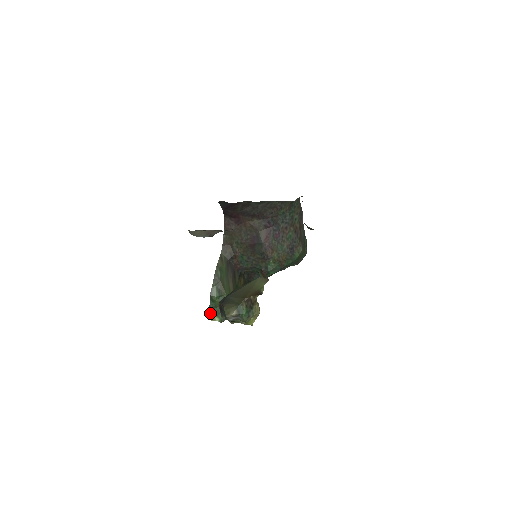
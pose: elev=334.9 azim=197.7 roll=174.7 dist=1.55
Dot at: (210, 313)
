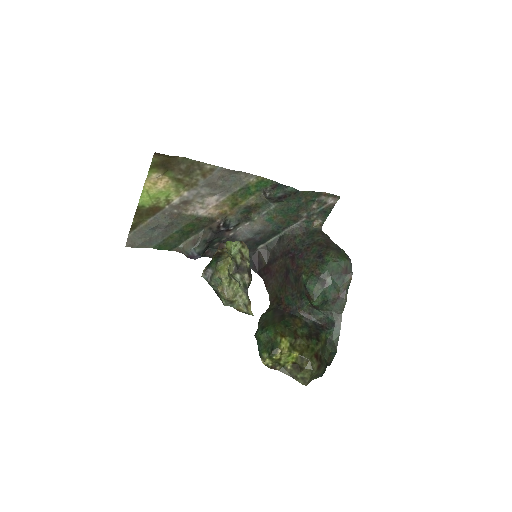
Dot at: (261, 355)
